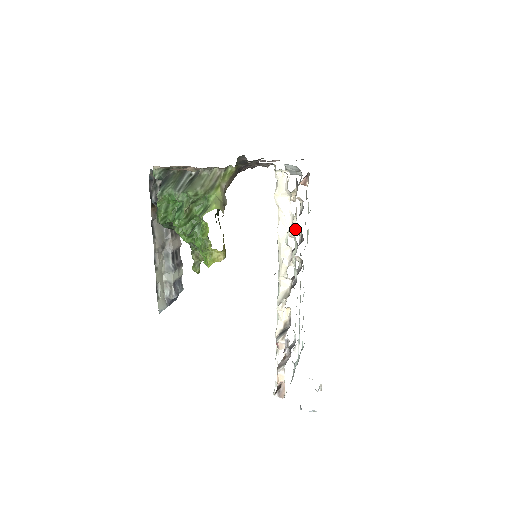
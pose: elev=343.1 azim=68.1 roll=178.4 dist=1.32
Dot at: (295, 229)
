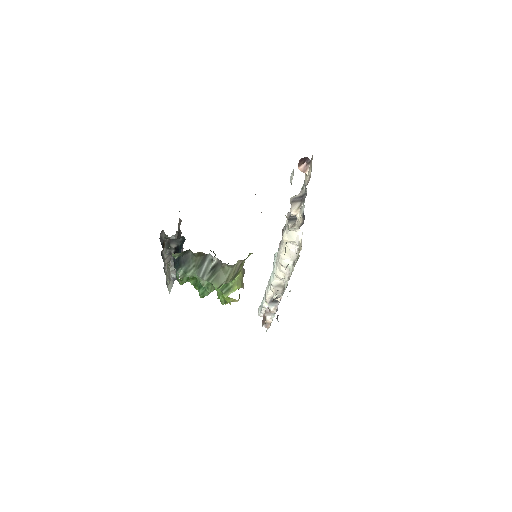
Dot at: occluded
